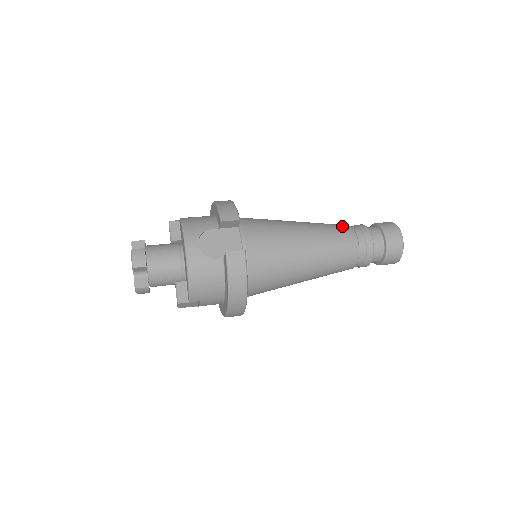
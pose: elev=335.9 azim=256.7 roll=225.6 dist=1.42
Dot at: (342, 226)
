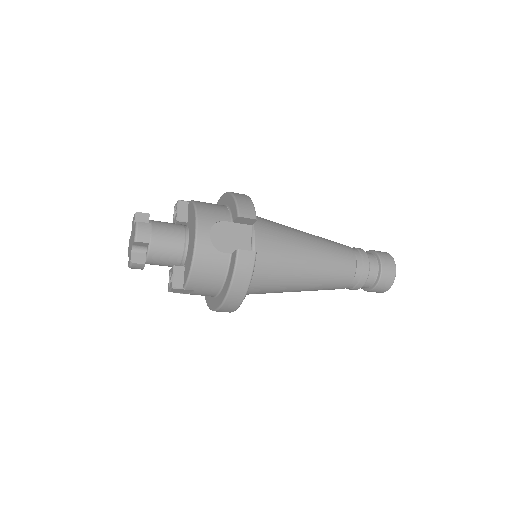
Dot at: (344, 246)
